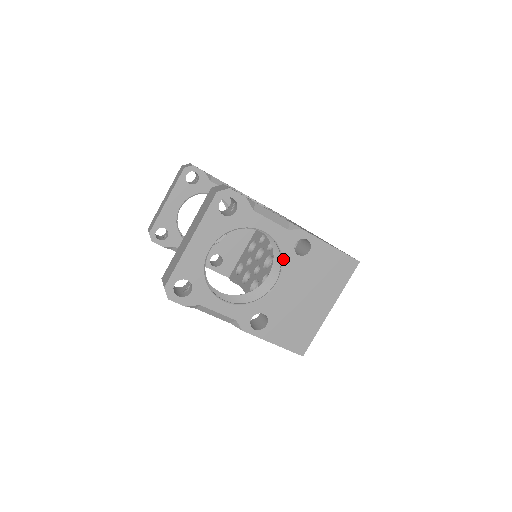
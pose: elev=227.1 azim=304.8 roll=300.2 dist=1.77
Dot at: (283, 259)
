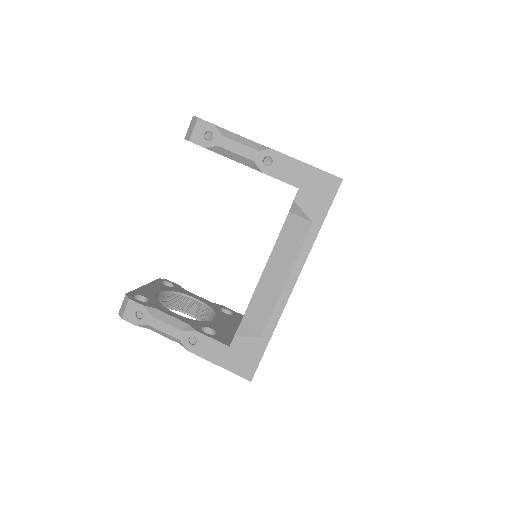
Dot at: occluded
